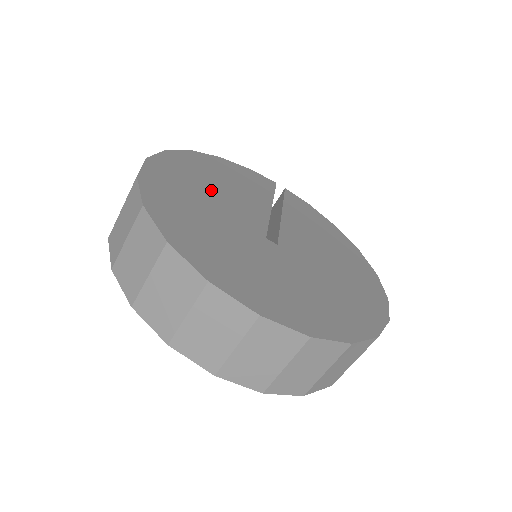
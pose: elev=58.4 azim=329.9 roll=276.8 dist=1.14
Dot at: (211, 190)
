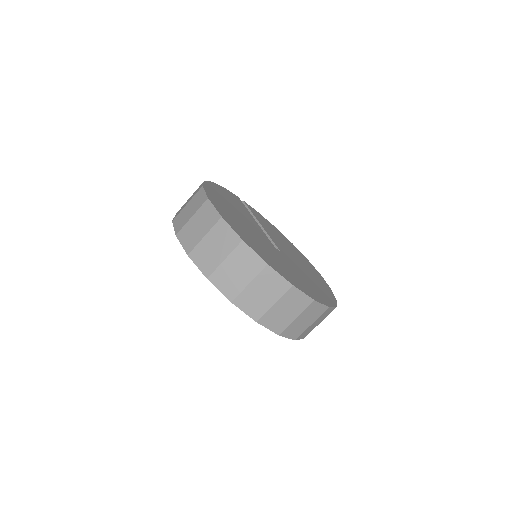
Dot at: (238, 216)
